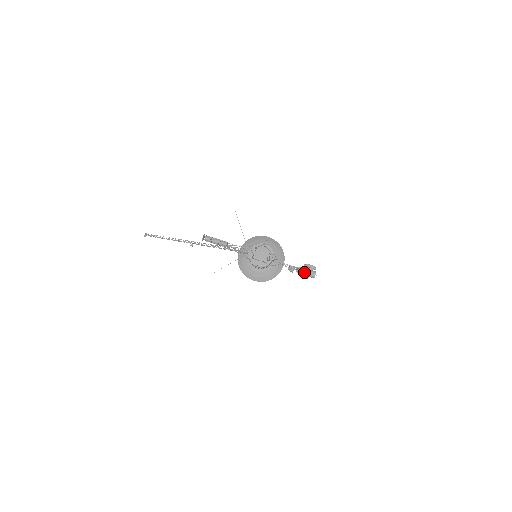
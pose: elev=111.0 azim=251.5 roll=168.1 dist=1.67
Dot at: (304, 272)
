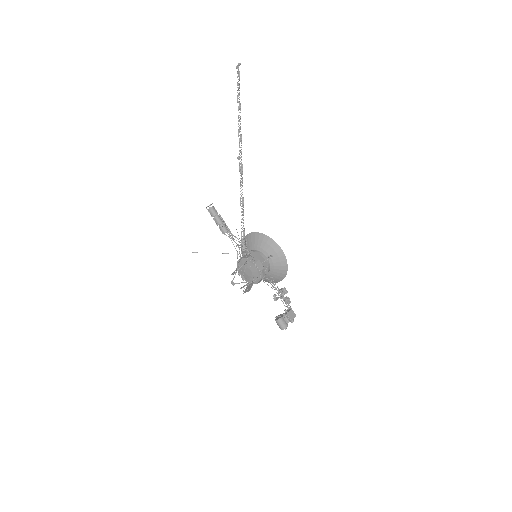
Dot at: (288, 308)
